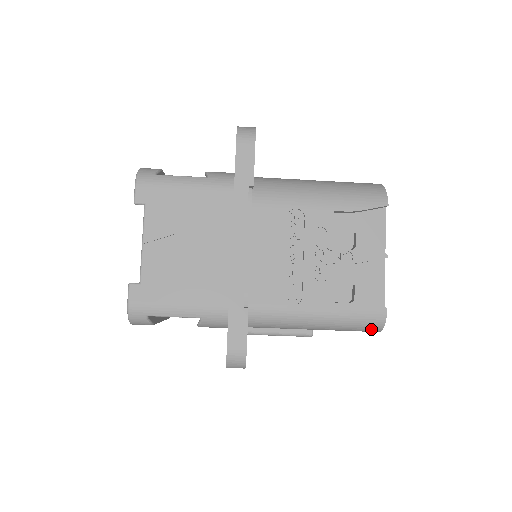
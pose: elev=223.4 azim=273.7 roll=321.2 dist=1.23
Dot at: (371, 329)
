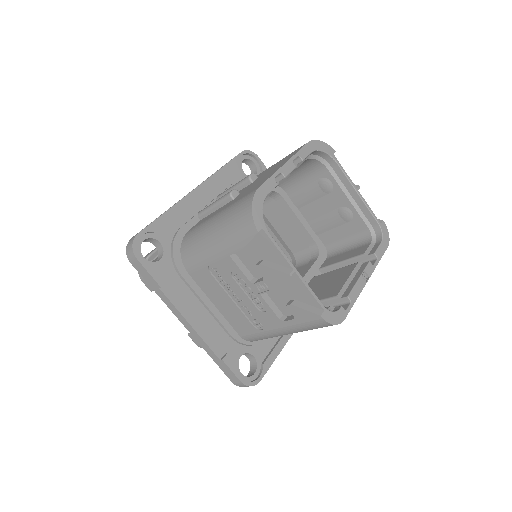
Dot at: occluded
